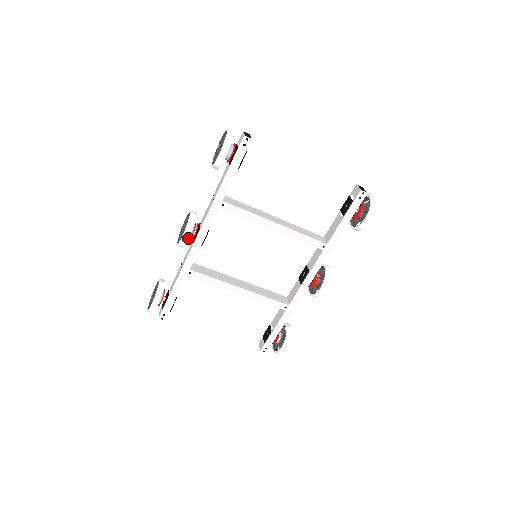
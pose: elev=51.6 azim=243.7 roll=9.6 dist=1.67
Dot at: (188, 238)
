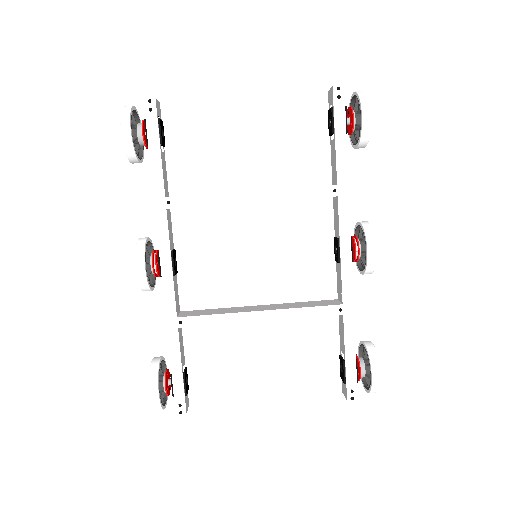
Dot at: (144, 267)
